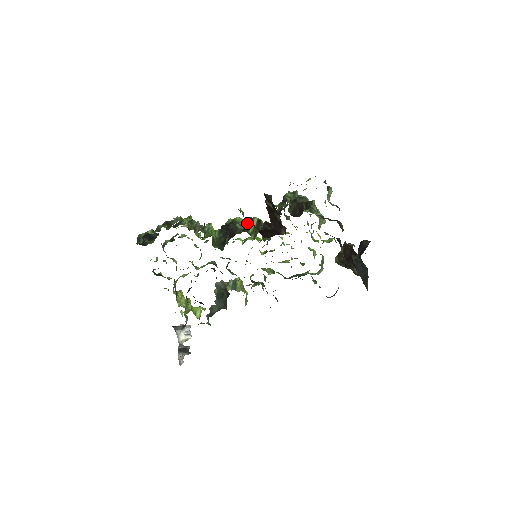
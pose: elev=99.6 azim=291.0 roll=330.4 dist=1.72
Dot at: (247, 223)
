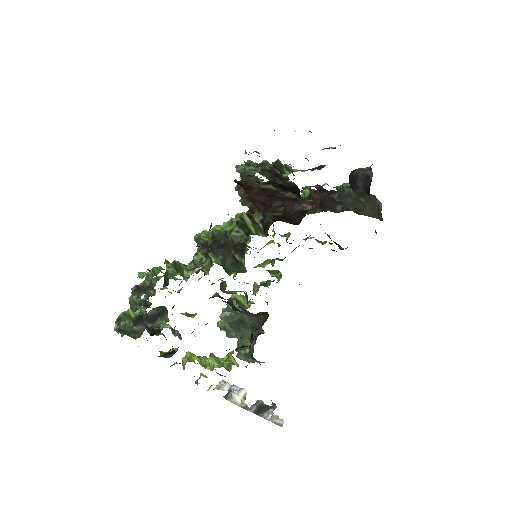
Dot at: (242, 225)
